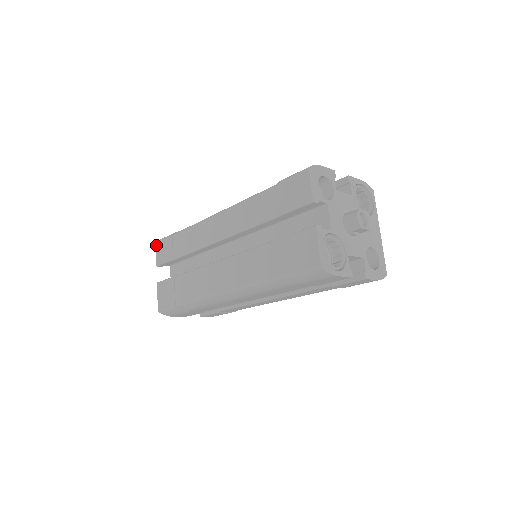
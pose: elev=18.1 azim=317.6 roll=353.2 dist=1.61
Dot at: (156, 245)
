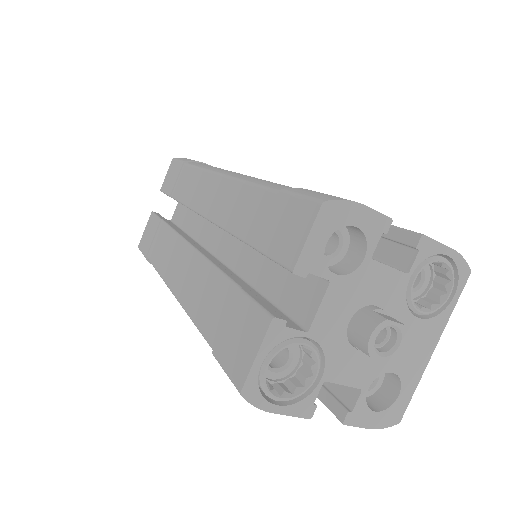
Dot at: (171, 163)
